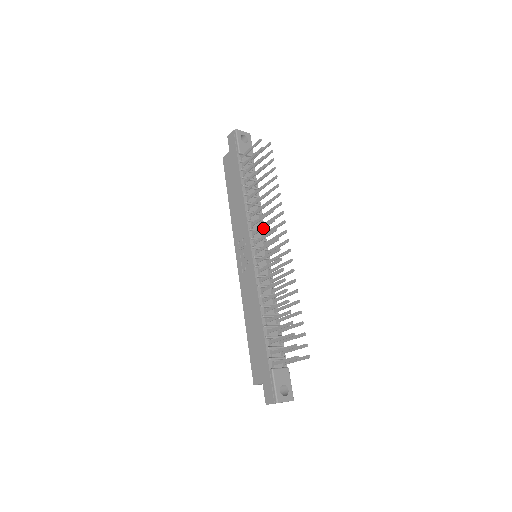
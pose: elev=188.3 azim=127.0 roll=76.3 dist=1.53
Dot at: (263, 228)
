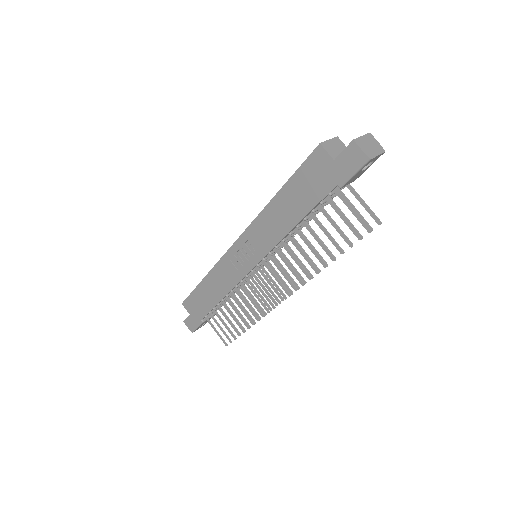
Dot at: (281, 273)
